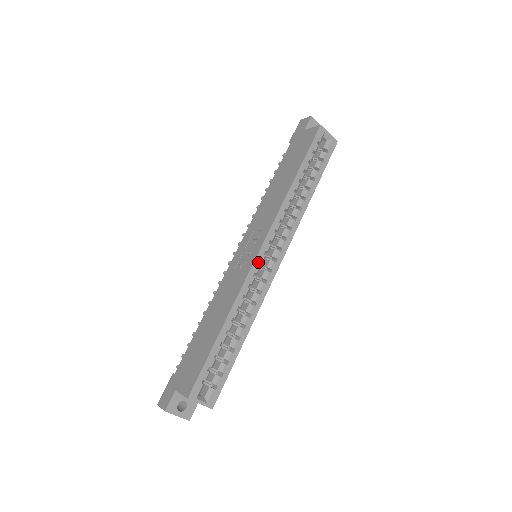
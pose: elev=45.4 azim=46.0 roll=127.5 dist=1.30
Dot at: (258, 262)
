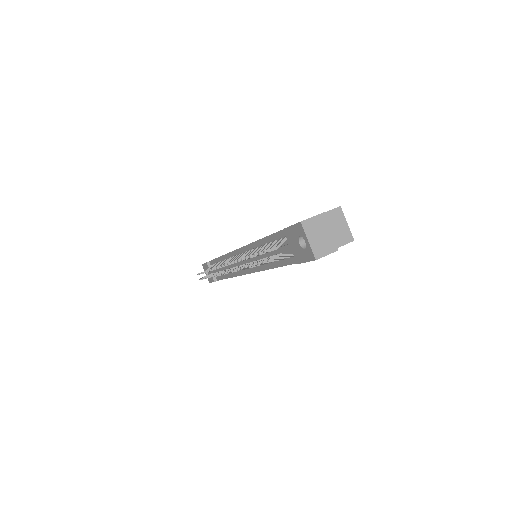
Dot at: occluded
